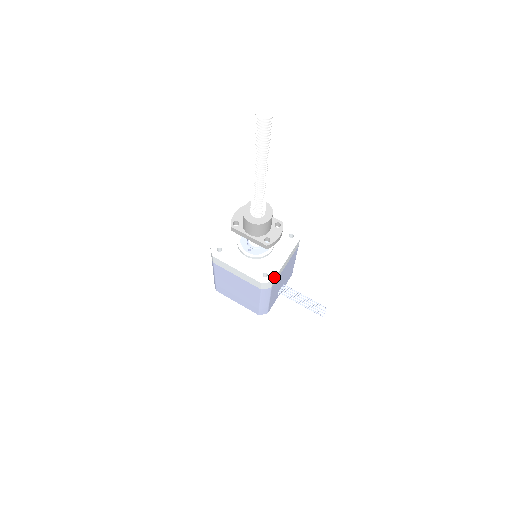
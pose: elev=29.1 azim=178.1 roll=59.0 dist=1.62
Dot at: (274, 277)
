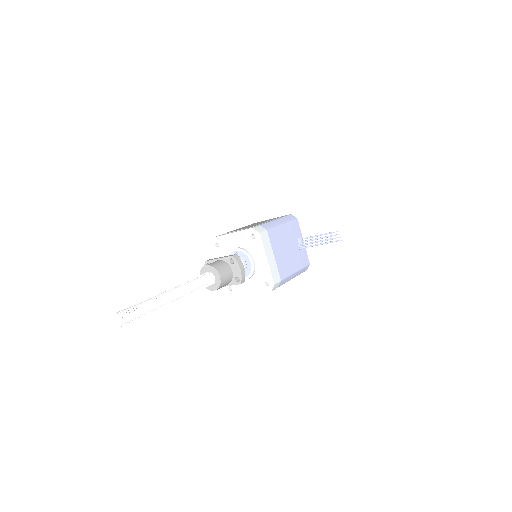
Dot at: (272, 281)
